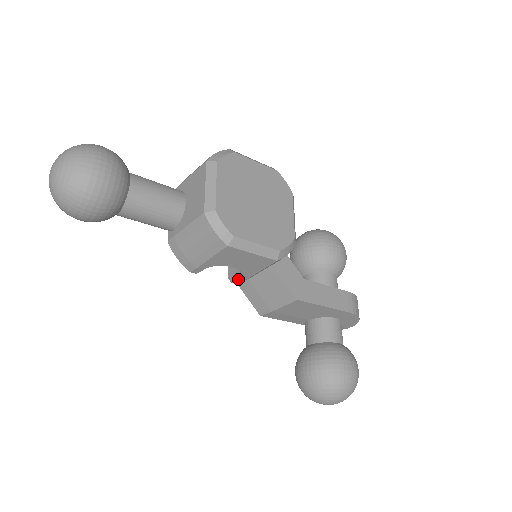
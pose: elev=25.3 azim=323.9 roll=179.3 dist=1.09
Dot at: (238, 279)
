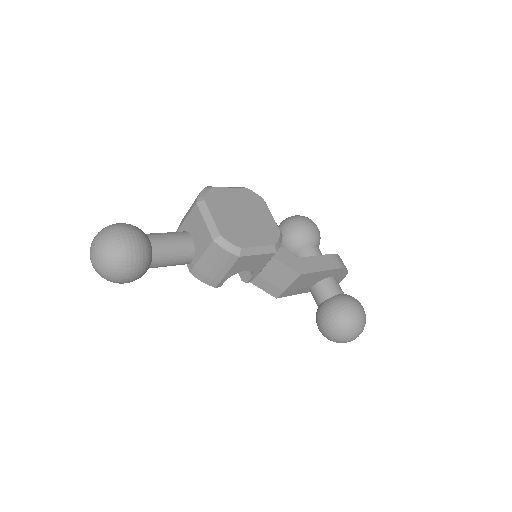
Dot at: (251, 278)
